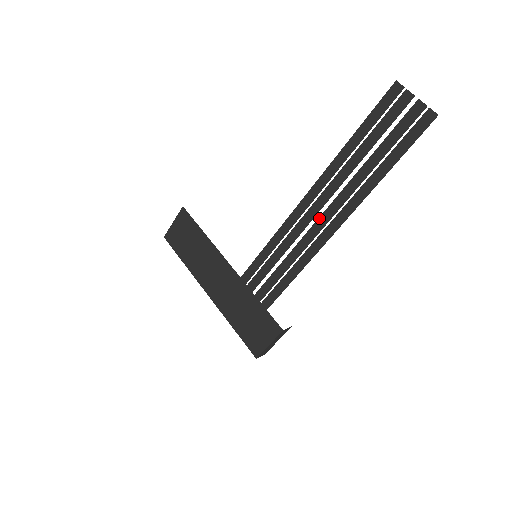
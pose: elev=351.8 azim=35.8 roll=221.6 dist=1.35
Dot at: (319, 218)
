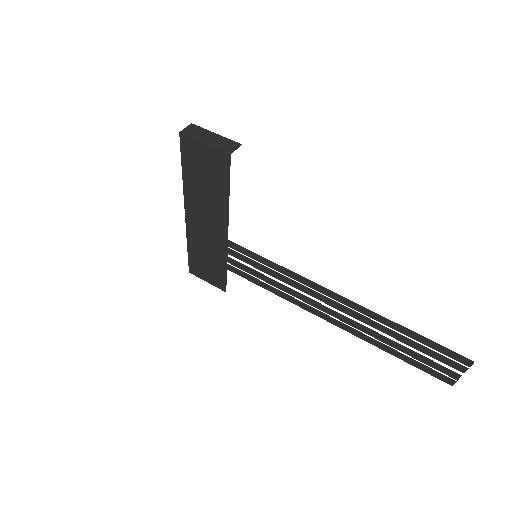
Dot at: (326, 307)
